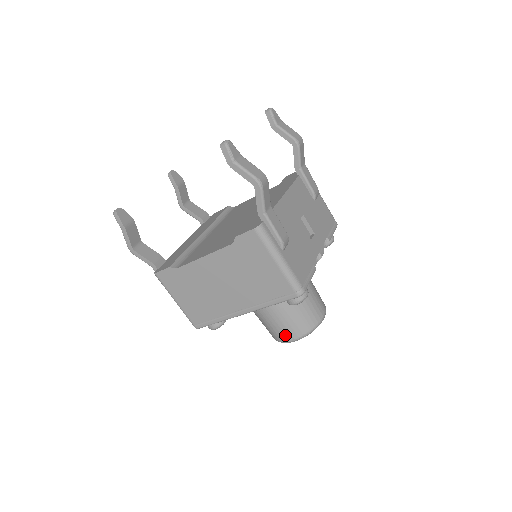
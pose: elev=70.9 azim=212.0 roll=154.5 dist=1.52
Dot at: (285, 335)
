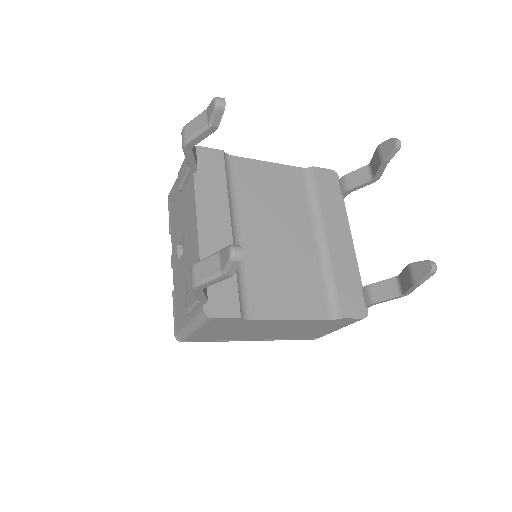
Dot at: occluded
